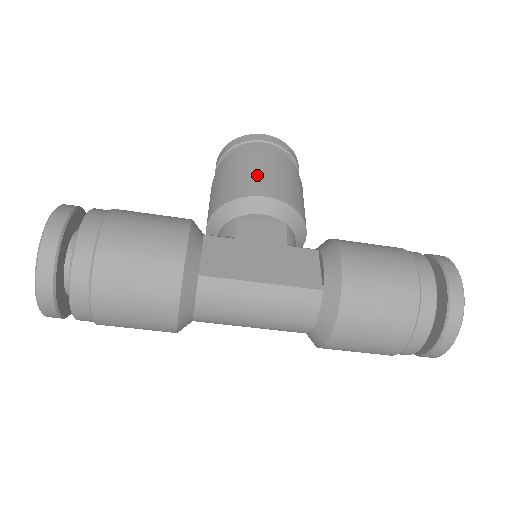
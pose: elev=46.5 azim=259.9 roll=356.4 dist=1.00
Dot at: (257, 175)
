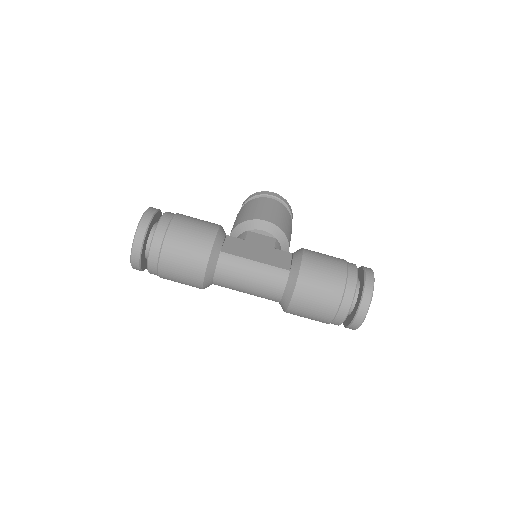
Dot at: (263, 210)
